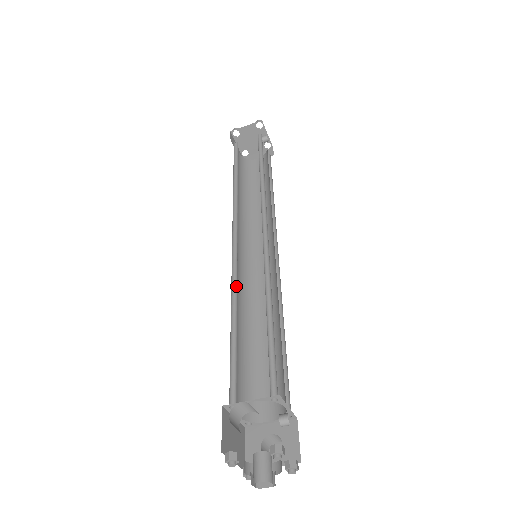
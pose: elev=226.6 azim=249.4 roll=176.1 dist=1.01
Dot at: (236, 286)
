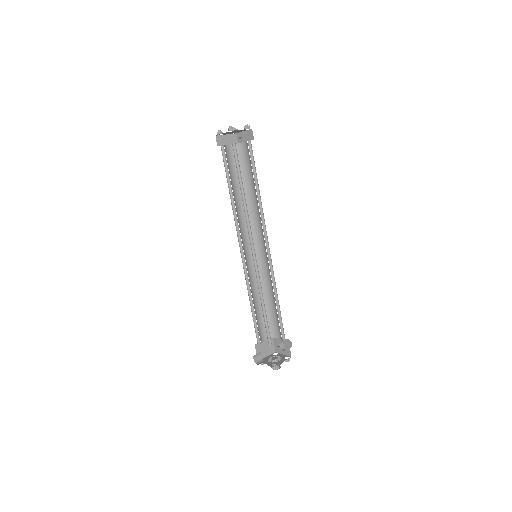
Dot at: occluded
